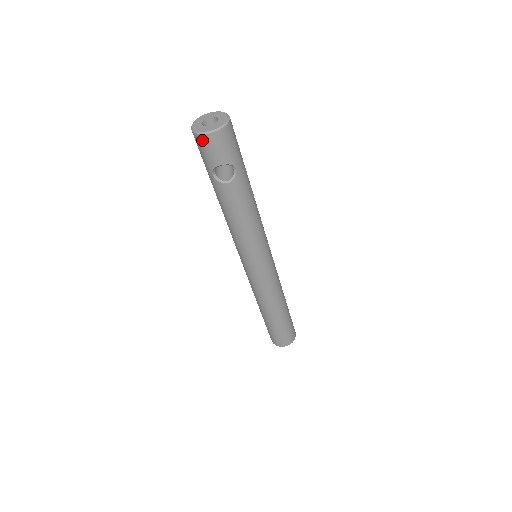
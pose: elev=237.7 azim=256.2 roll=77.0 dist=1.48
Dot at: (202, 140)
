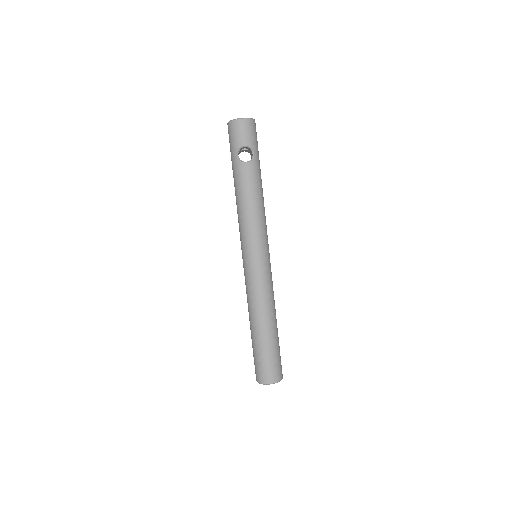
Dot at: (235, 125)
